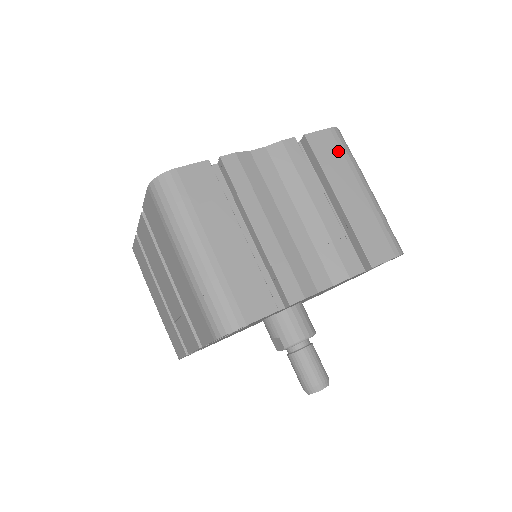
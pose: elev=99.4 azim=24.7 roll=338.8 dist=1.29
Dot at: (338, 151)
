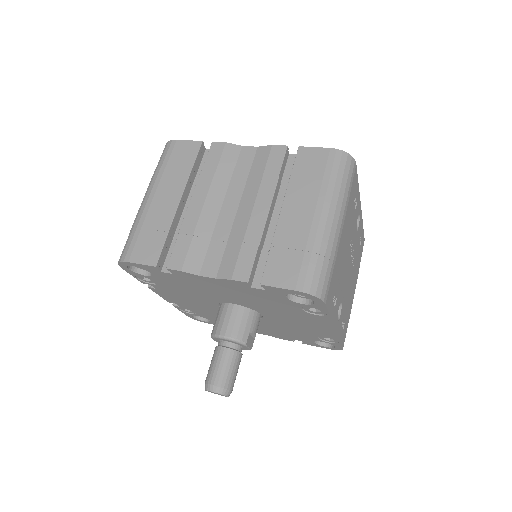
Dot at: (321, 171)
